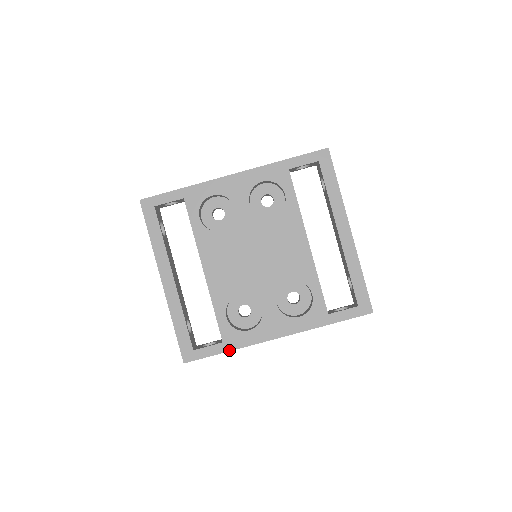
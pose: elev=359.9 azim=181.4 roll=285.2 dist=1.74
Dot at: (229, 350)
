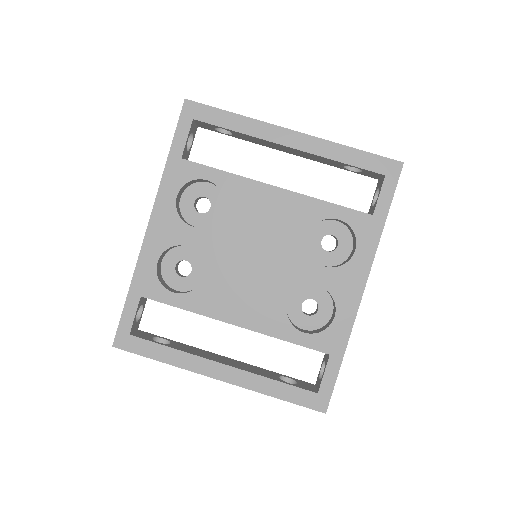
Dot at: (343, 353)
